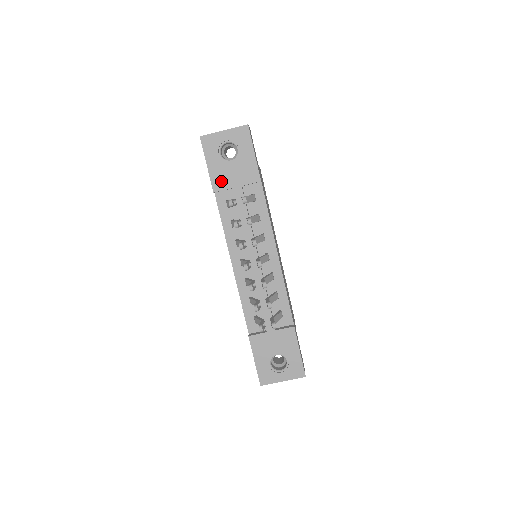
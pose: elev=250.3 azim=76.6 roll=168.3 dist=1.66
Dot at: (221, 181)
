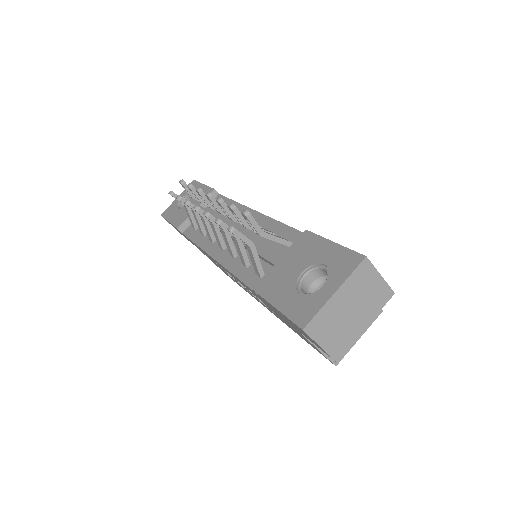
Dot at: (182, 218)
